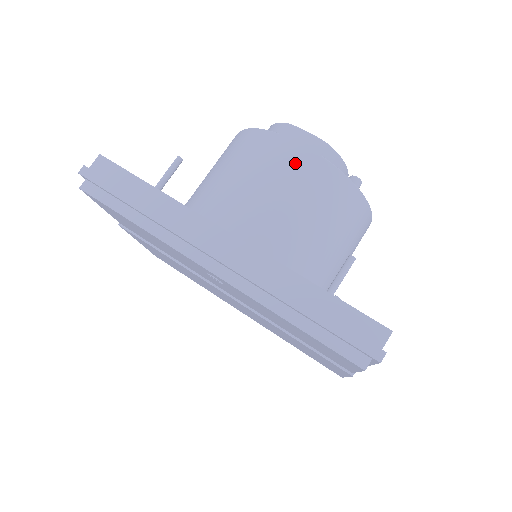
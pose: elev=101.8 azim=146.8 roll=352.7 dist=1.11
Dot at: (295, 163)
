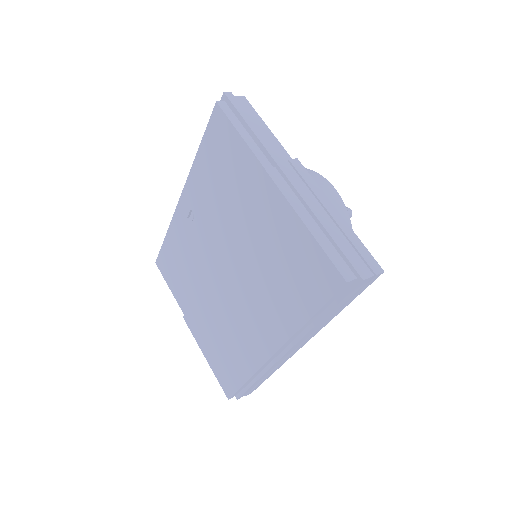
Dot at: occluded
